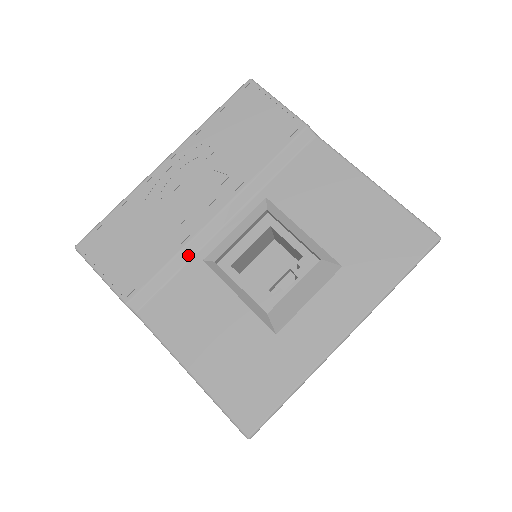
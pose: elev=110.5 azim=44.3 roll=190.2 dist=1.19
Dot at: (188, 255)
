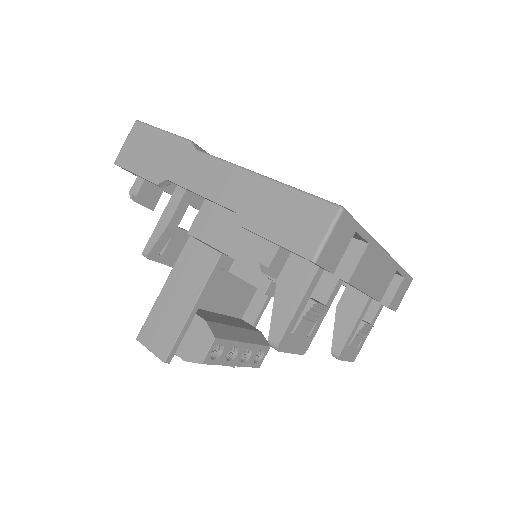
Dot at: occluded
